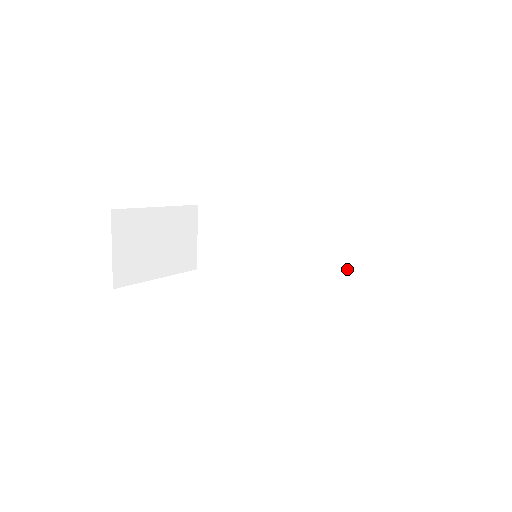
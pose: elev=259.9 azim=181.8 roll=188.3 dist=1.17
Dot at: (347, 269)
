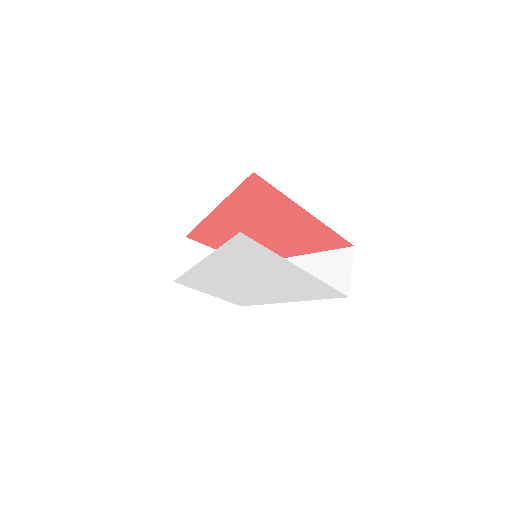
Dot at: (333, 287)
